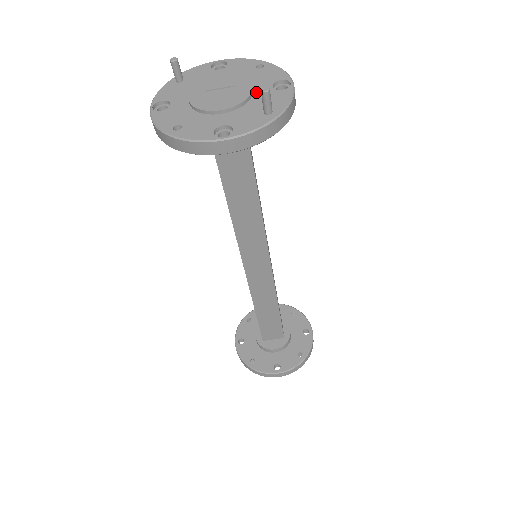
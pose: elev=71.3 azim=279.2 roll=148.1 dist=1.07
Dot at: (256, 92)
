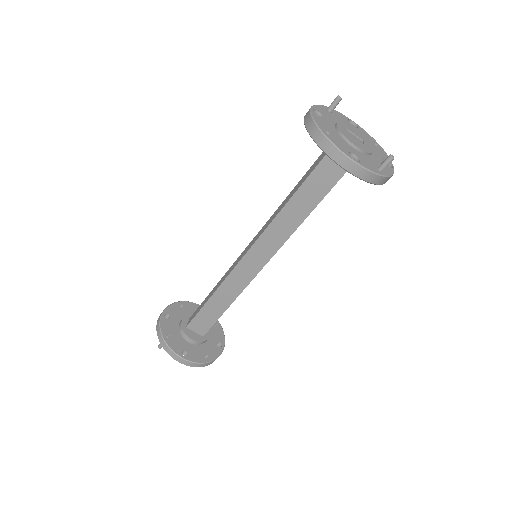
Dot at: (374, 154)
